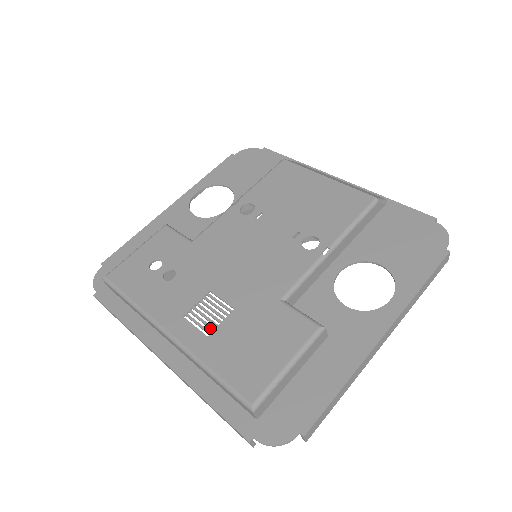
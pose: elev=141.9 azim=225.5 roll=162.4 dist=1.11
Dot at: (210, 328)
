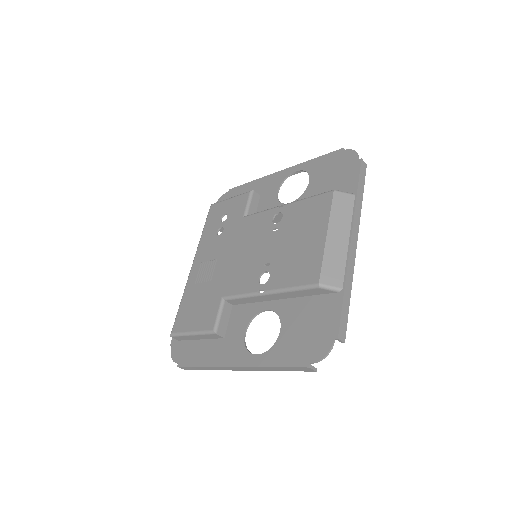
Dot at: (199, 280)
